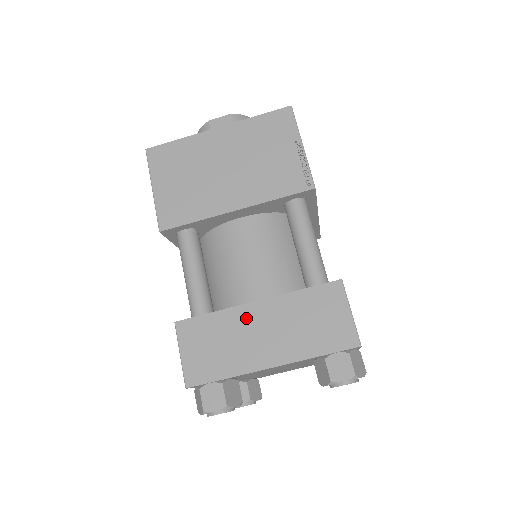
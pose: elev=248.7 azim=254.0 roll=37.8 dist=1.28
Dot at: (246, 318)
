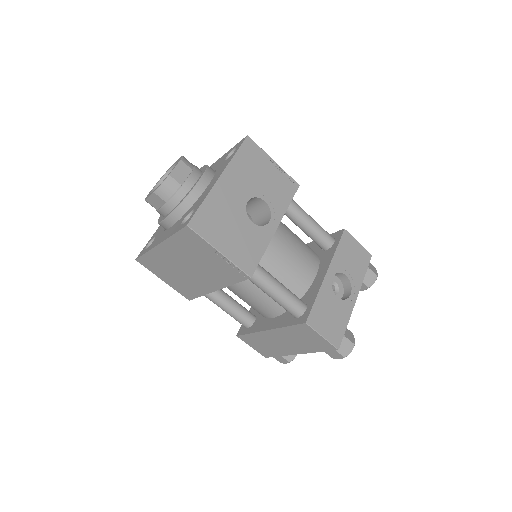
Dot at: (268, 337)
